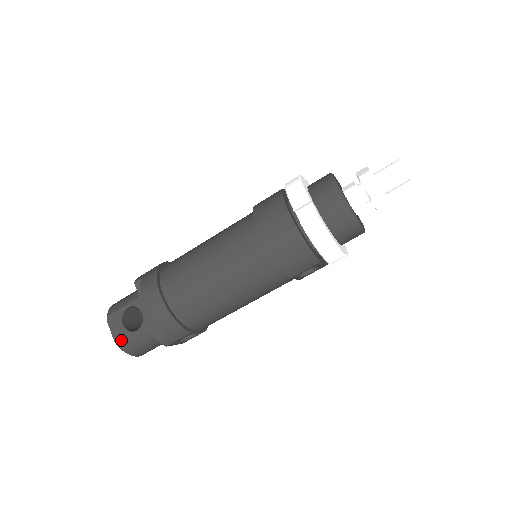
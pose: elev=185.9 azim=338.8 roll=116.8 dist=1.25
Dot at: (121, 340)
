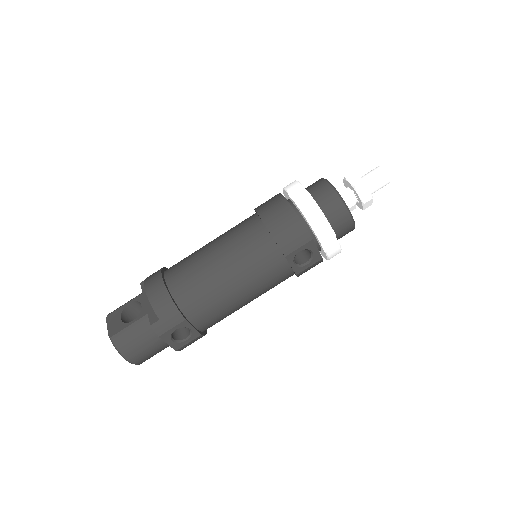
Dot at: (115, 332)
